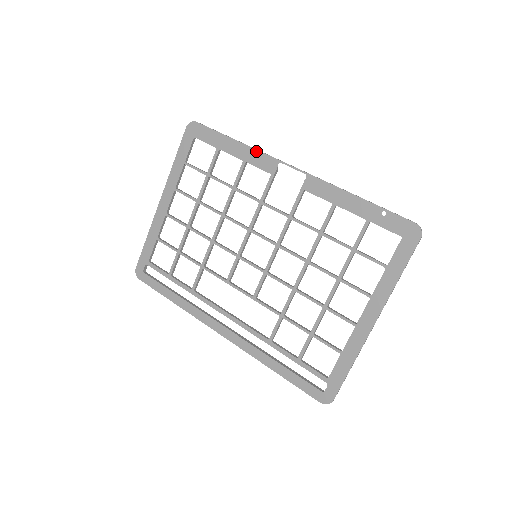
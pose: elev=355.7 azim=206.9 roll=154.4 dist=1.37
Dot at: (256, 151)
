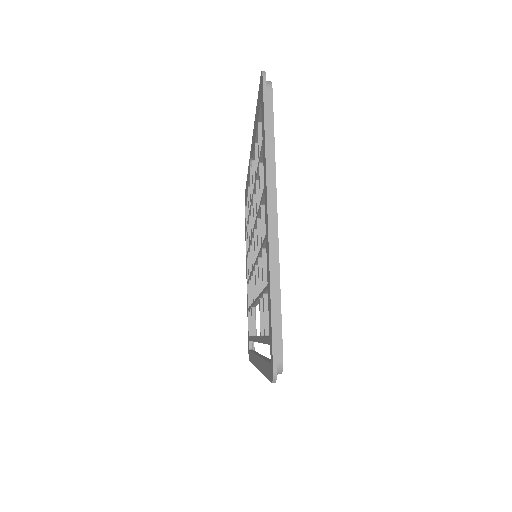
Dot at: occluded
